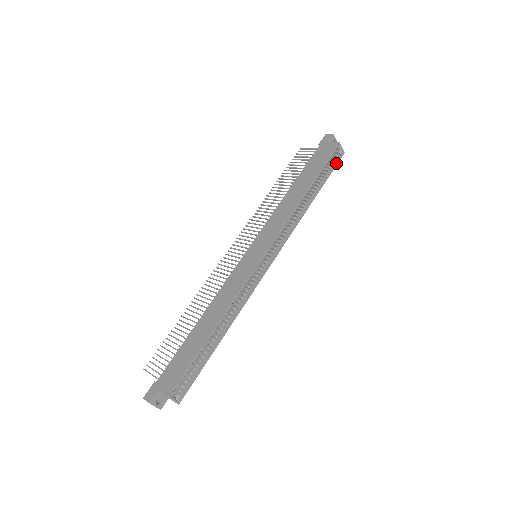
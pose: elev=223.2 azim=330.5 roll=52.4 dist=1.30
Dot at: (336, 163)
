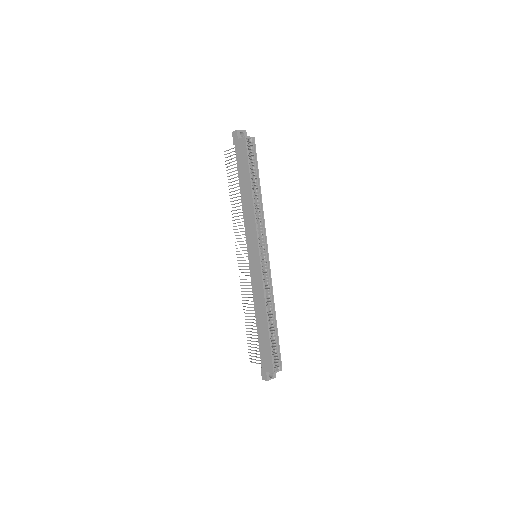
Dot at: (255, 151)
